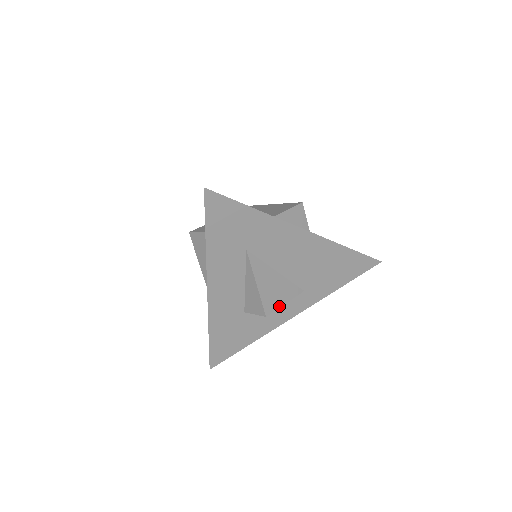
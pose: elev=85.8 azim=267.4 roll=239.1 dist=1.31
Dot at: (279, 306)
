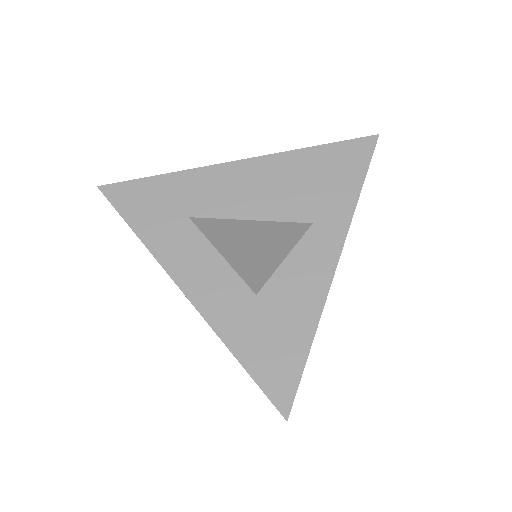
Dot at: (275, 244)
